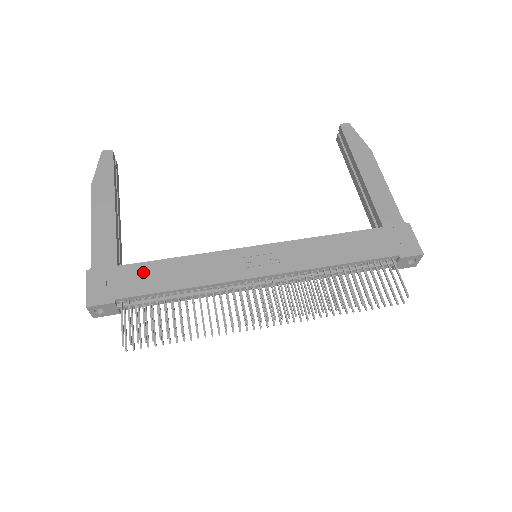
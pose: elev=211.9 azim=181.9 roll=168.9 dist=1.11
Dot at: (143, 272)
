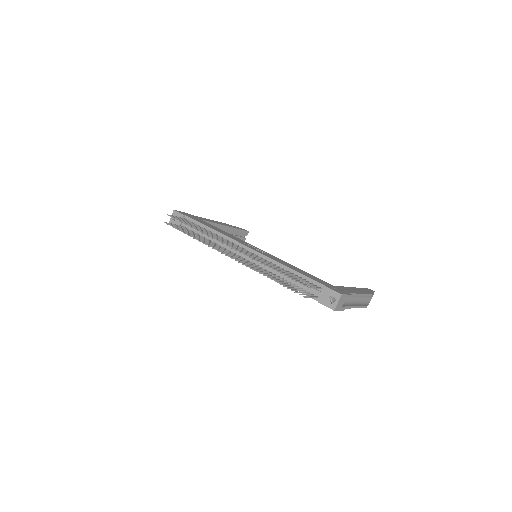
Dot at: (206, 223)
